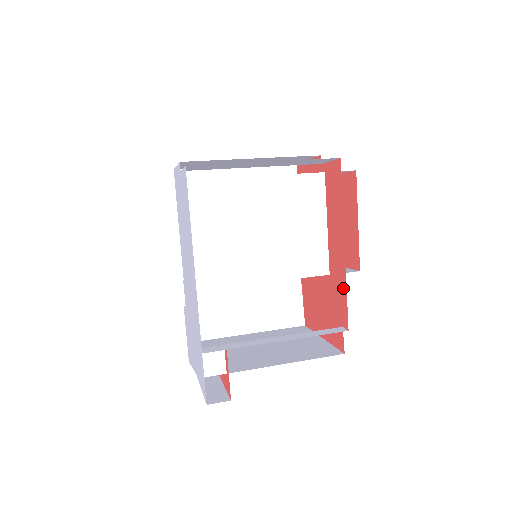
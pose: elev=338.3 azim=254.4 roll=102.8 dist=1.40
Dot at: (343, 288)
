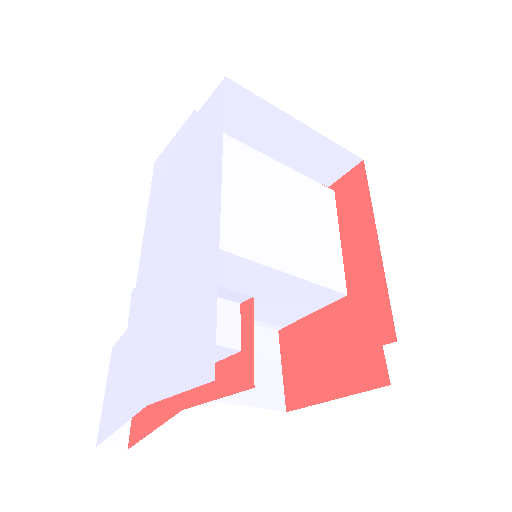
Dot at: (379, 290)
